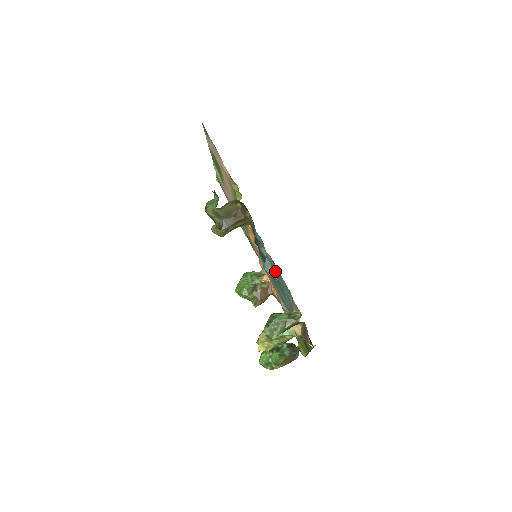
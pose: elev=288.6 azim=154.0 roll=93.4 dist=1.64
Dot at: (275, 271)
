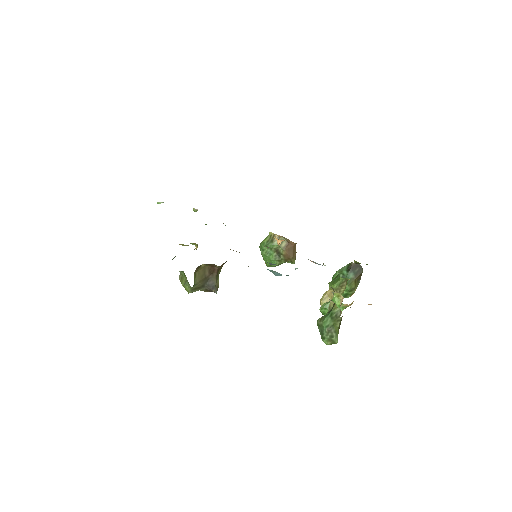
Dot at: occluded
